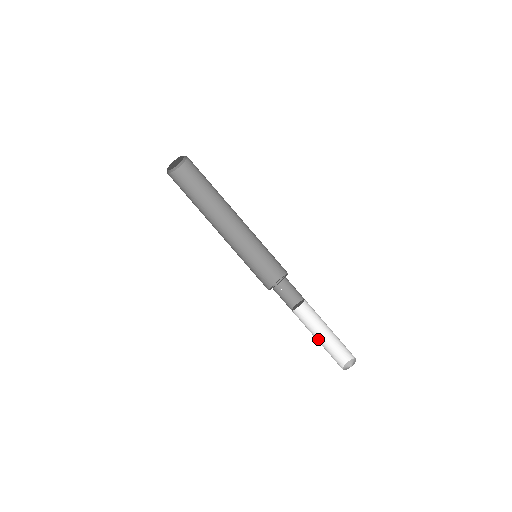
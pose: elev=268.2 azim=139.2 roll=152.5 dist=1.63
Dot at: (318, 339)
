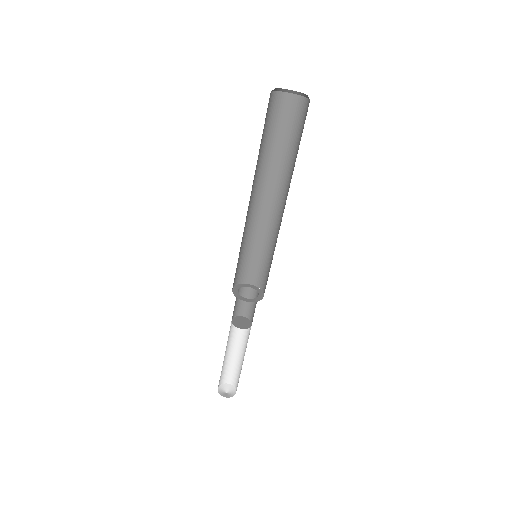
Dot at: (226, 354)
